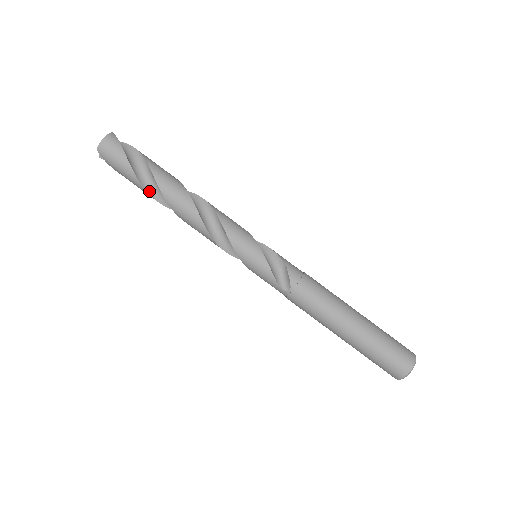
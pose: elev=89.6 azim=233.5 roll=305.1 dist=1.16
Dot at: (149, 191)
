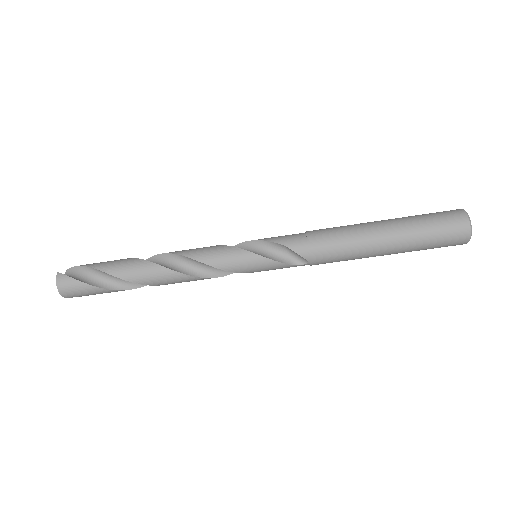
Dot at: (130, 287)
